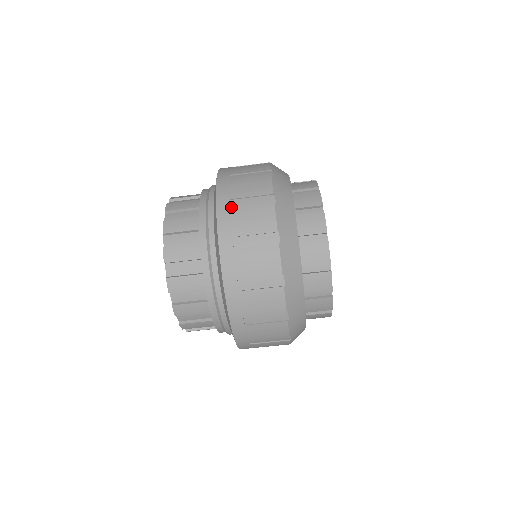
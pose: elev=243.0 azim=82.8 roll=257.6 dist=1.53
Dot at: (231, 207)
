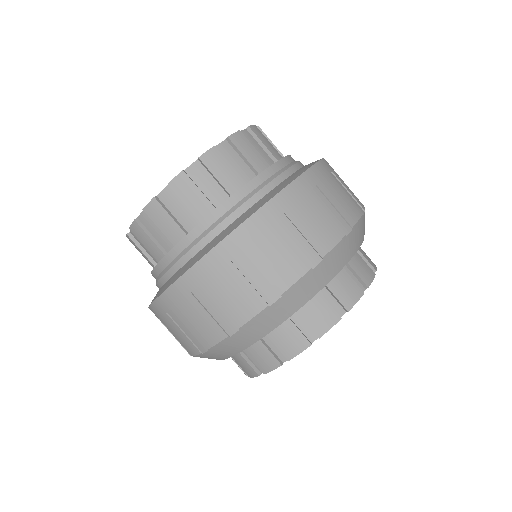
Dot at: (311, 191)
